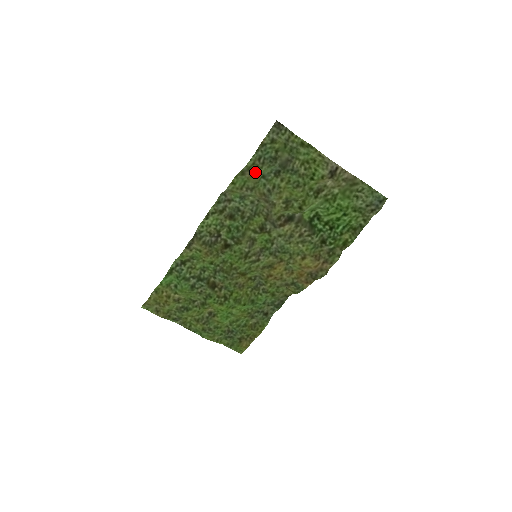
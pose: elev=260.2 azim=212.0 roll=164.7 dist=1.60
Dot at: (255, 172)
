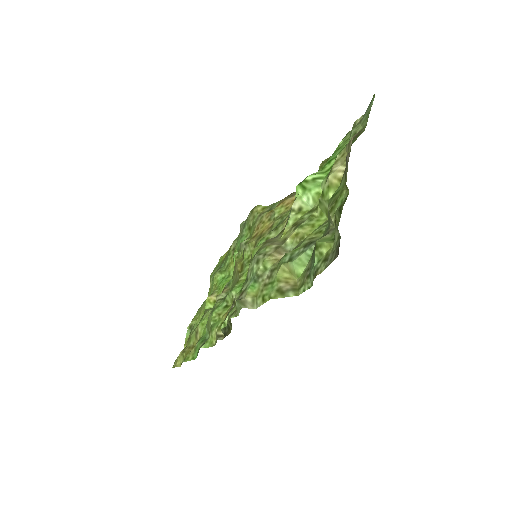
Dot at: (299, 280)
